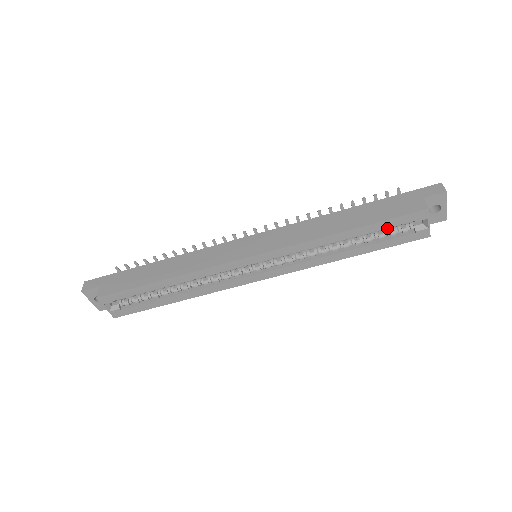
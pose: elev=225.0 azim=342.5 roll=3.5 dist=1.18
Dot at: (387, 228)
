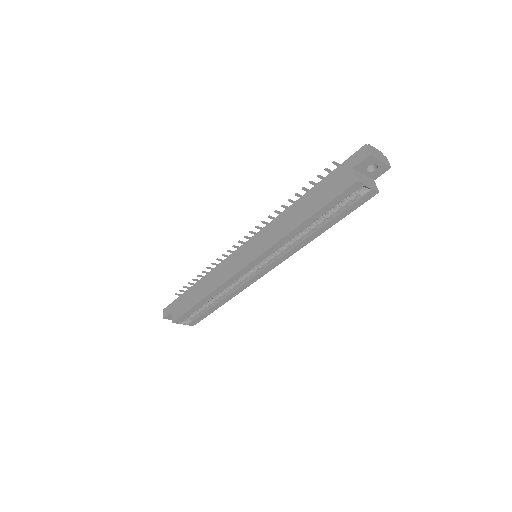
Dot at: occluded
